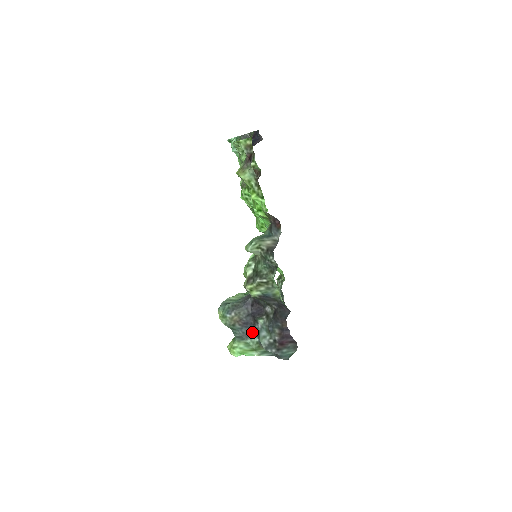
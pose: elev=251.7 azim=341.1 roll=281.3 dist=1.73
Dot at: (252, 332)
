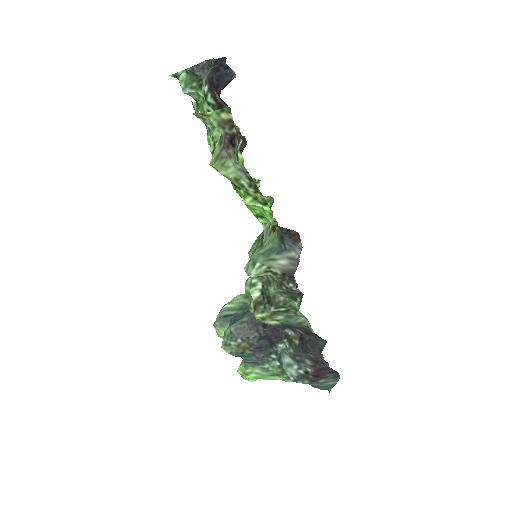
Dot at: (269, 355)
